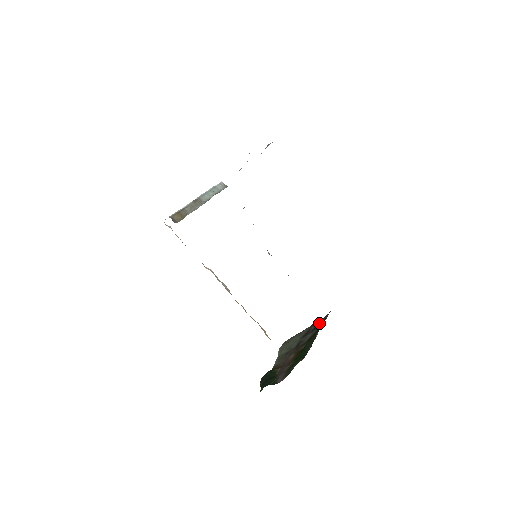
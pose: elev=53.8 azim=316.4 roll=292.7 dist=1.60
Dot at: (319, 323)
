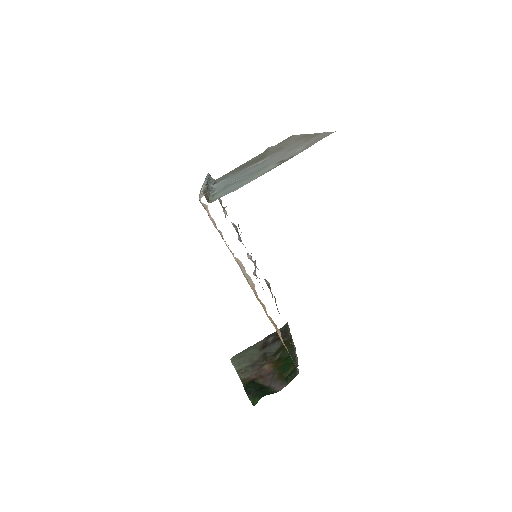
Dot at: (278, 335)
